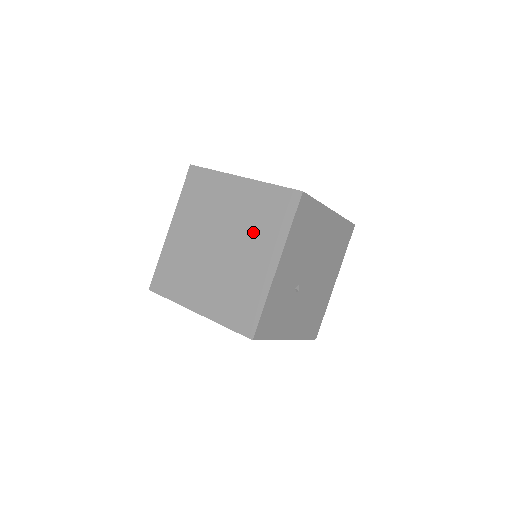
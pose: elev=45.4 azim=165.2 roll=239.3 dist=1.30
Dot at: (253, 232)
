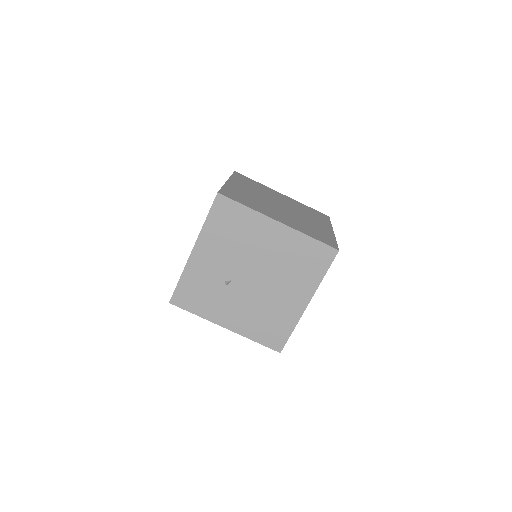
Dot at: occluded
